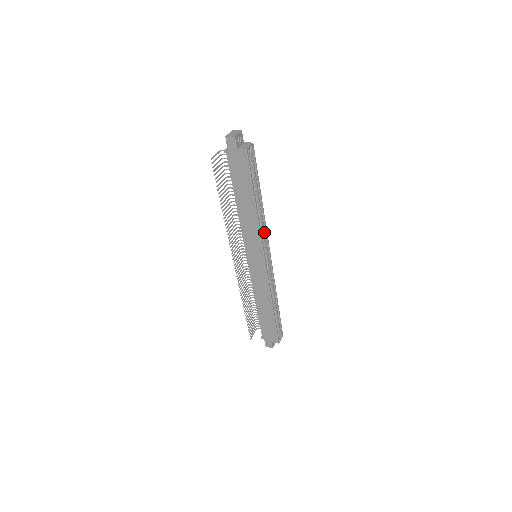
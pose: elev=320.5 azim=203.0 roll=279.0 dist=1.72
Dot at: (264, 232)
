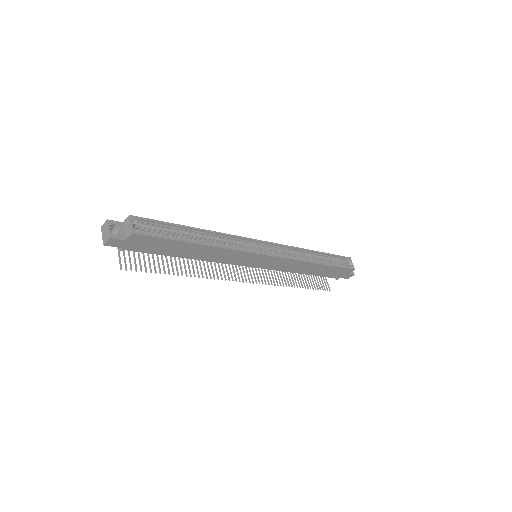
Dot at: (237, 240)
